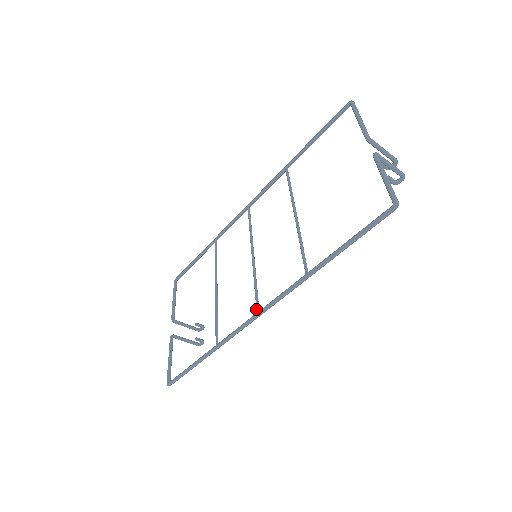
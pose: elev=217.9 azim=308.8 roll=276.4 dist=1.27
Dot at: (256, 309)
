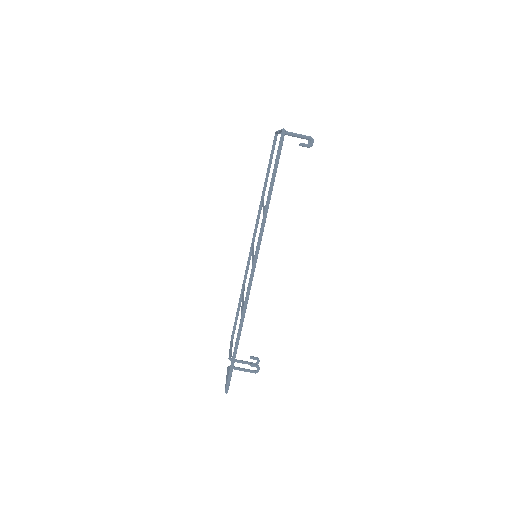
Dot at: (251, 270)
